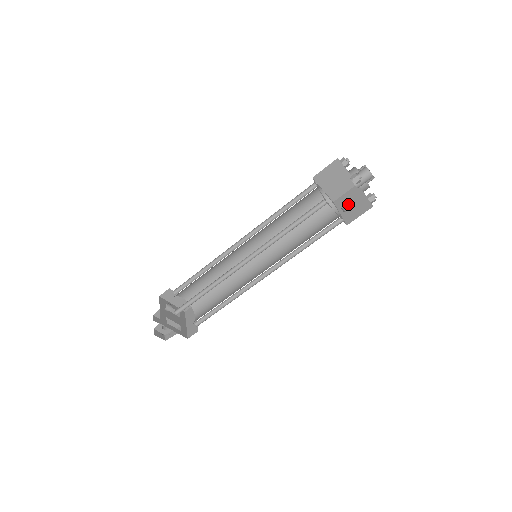
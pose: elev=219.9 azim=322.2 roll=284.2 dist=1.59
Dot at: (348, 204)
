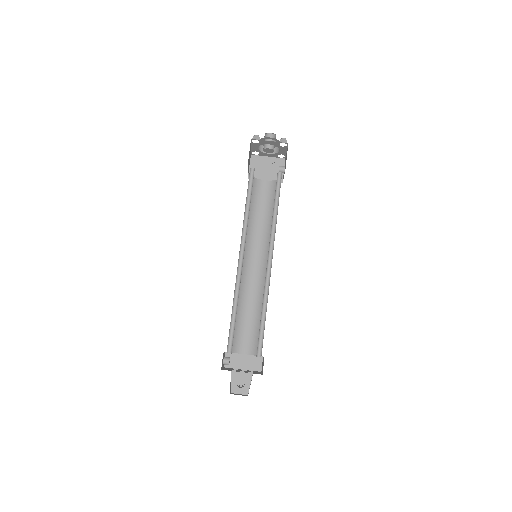
Dot at: (282, 166)
